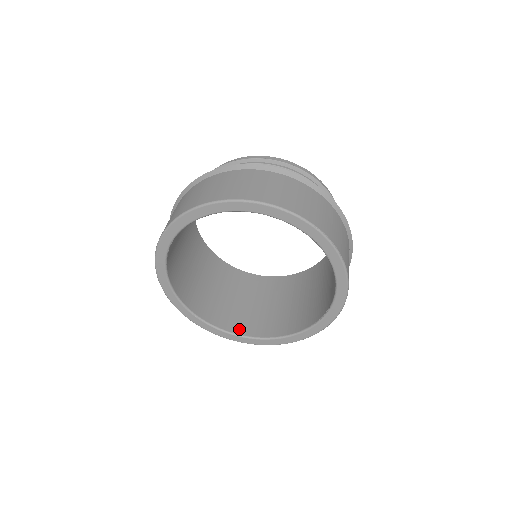
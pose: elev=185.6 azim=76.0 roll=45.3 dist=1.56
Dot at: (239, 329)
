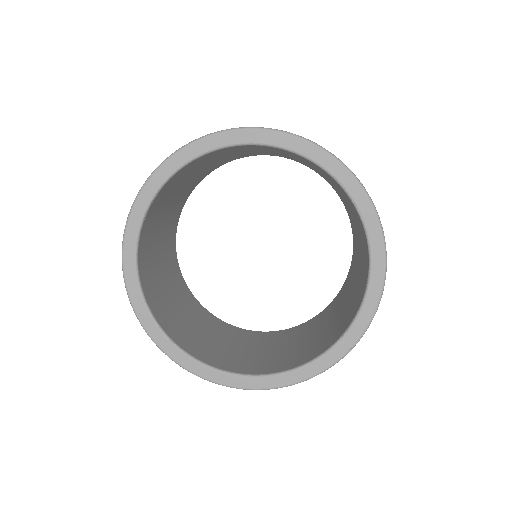
Dot at: (223, 365)
